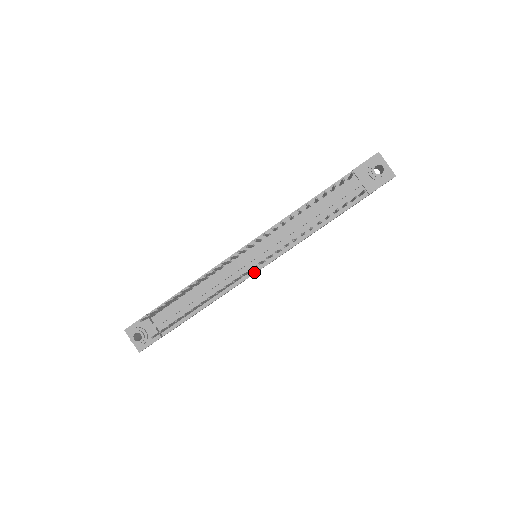
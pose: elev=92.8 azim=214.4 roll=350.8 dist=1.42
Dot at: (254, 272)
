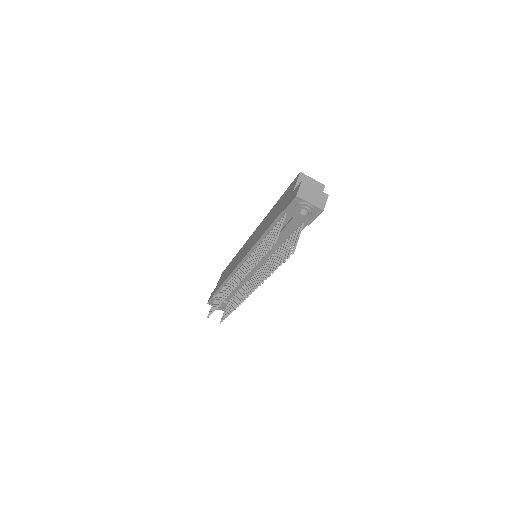
Dot at: occluded
